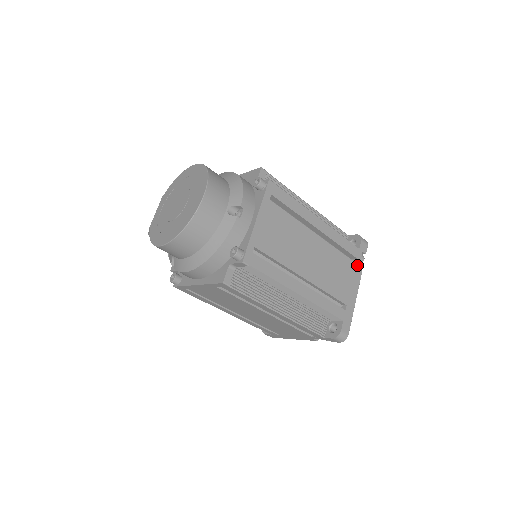
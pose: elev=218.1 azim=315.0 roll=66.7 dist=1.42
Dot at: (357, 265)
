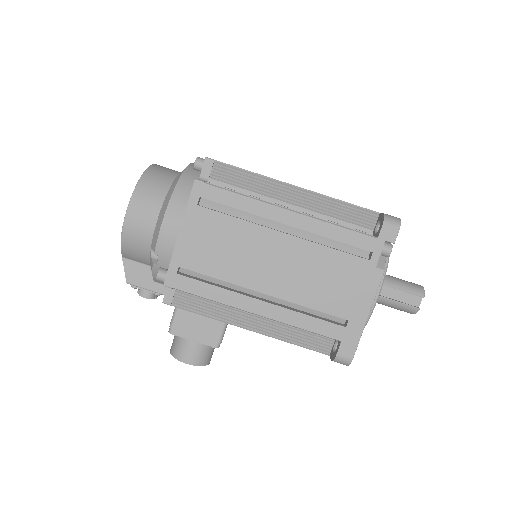
Dot at: occluded
